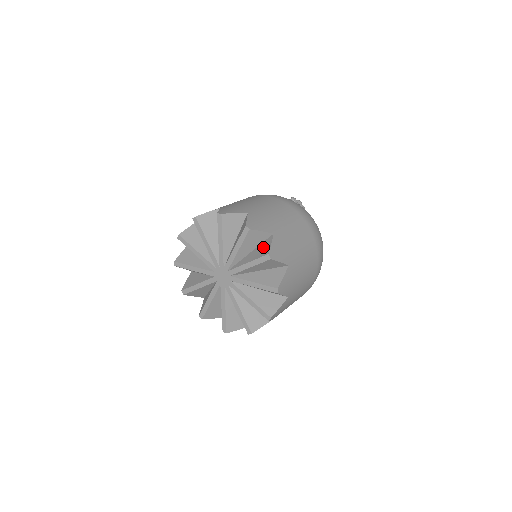
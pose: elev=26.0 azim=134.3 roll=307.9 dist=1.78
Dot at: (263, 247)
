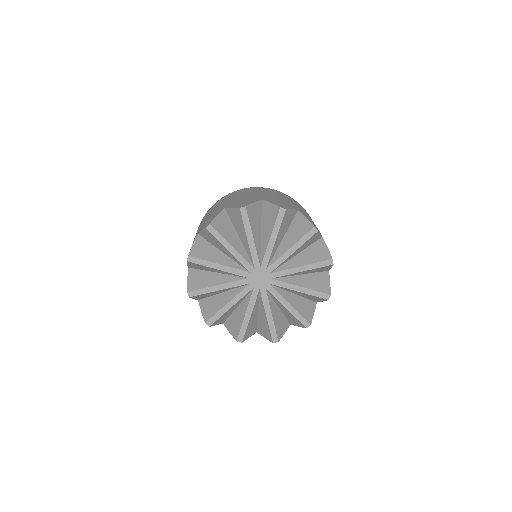
Dot at: (267, 214)
